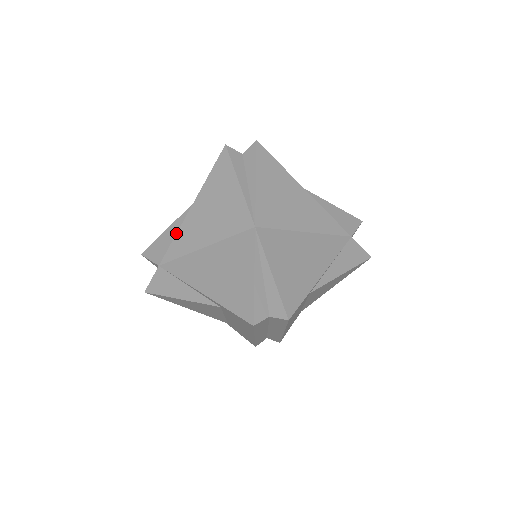
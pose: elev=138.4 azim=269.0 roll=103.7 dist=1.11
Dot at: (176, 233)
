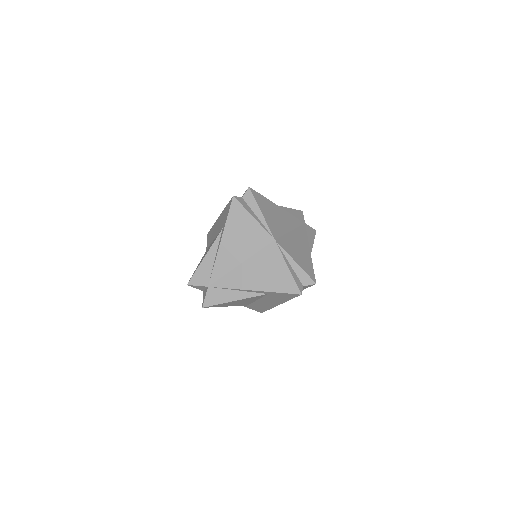
Dot at: (212, 261)
